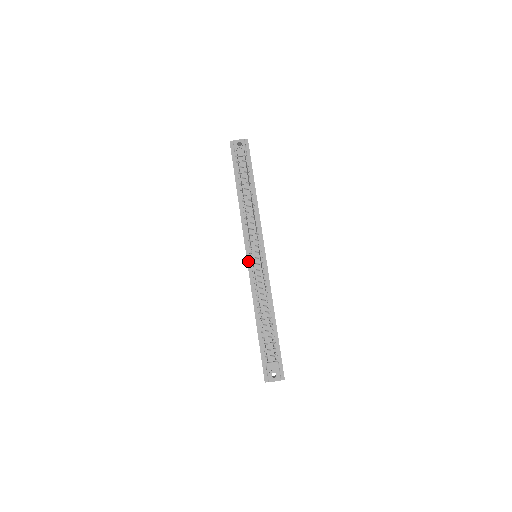
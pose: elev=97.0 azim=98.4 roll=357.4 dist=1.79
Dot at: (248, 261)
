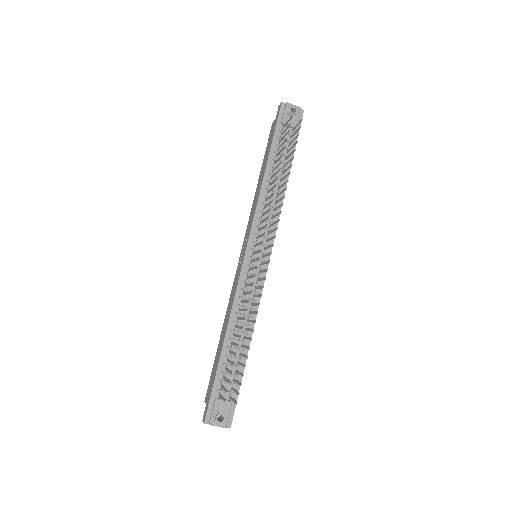
Dot at: (245, 258)
